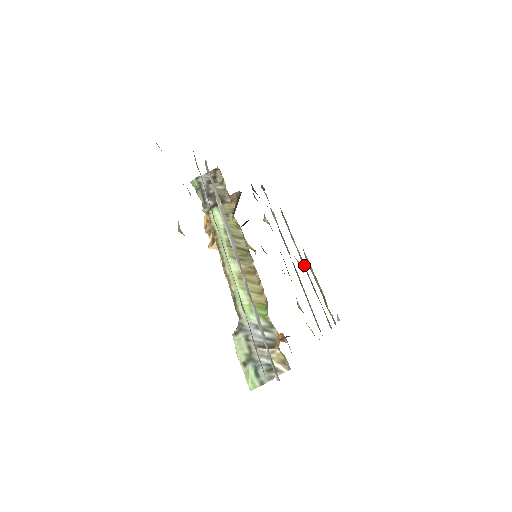
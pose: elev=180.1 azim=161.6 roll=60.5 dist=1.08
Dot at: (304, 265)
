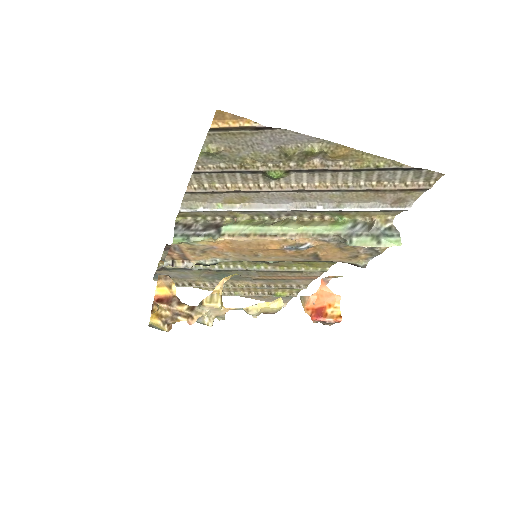
Dot at: (242, 285)
